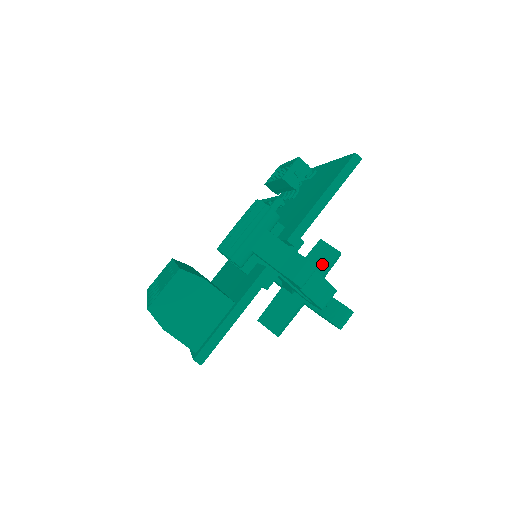
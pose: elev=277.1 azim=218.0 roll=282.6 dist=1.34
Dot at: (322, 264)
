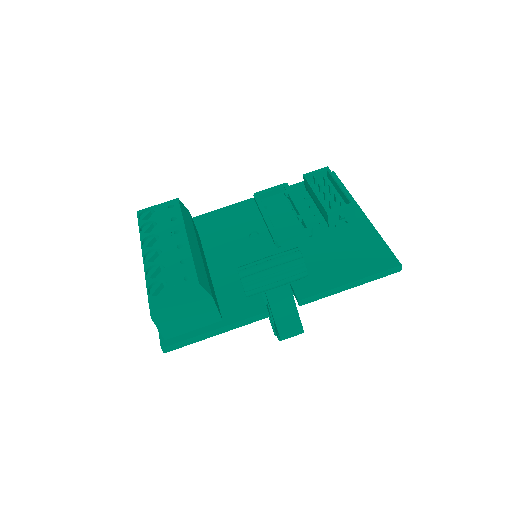
Dot at: occluded
